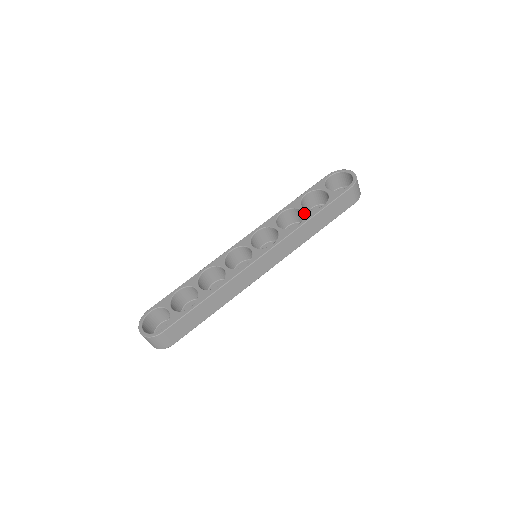
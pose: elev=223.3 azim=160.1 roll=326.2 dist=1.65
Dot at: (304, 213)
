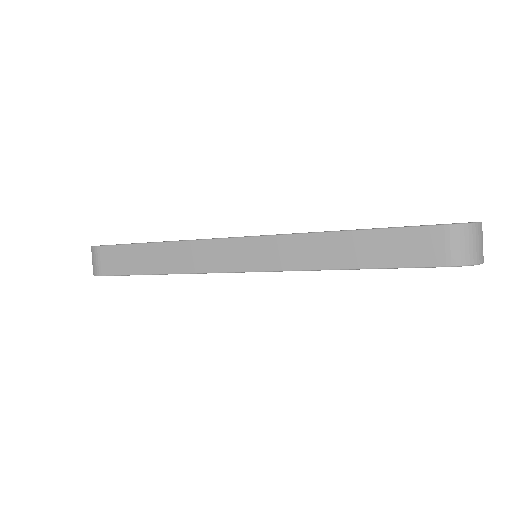
Dot at: occluded
